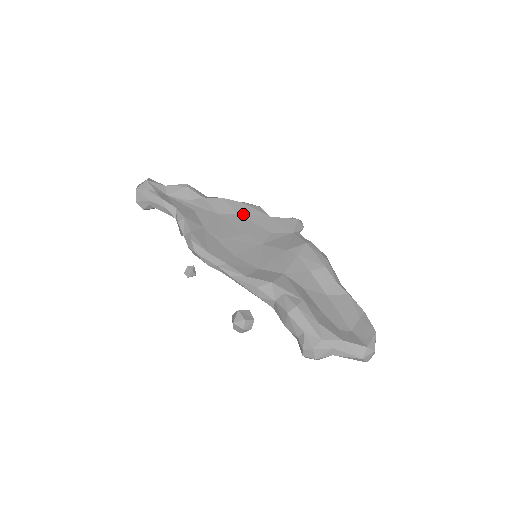
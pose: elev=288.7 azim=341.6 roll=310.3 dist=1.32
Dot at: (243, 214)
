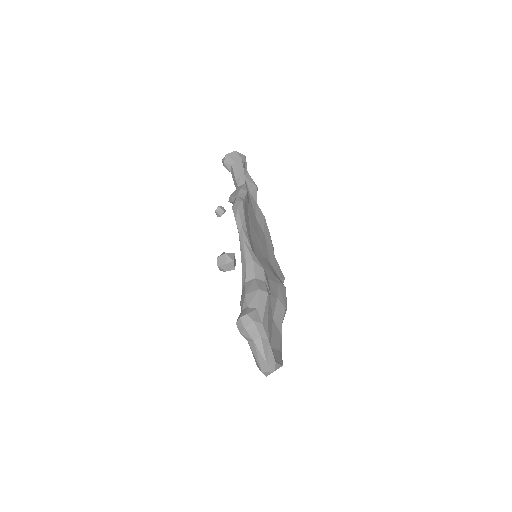
Dot at: (266, 236)
